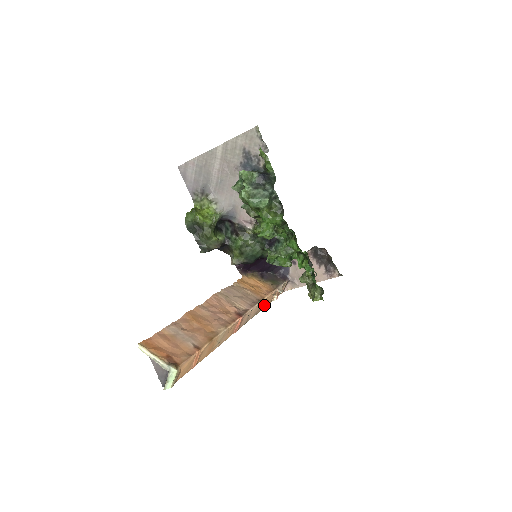
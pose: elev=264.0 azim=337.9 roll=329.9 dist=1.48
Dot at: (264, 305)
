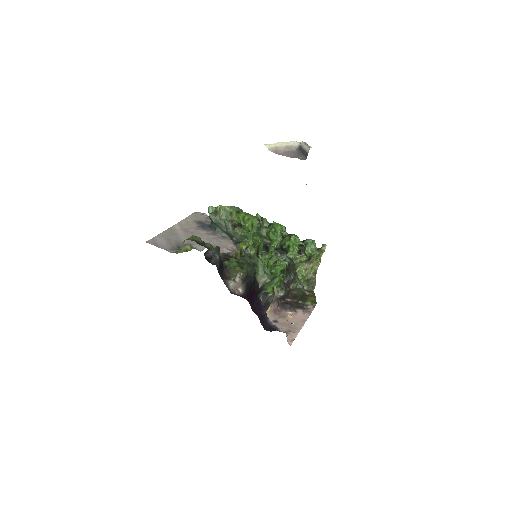
Dot at: occluded
